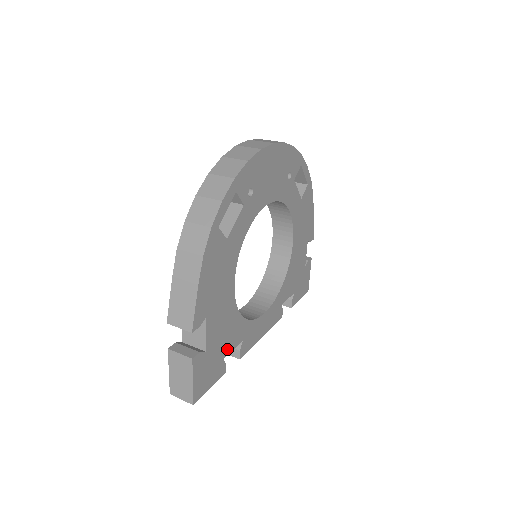
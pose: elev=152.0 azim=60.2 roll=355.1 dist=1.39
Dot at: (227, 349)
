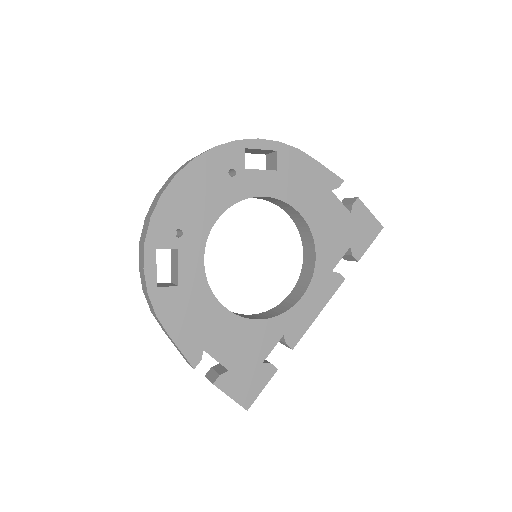
Dot at: (262, 353)
